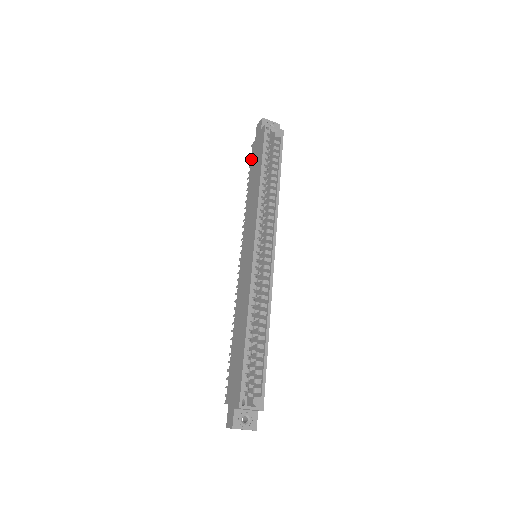
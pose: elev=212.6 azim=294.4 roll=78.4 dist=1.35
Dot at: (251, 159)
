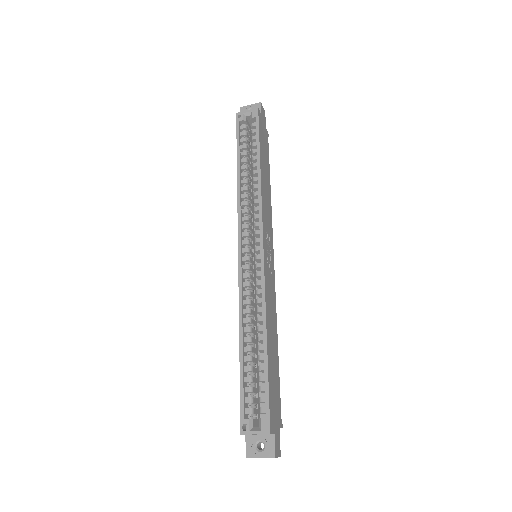
Dot at: occluded
